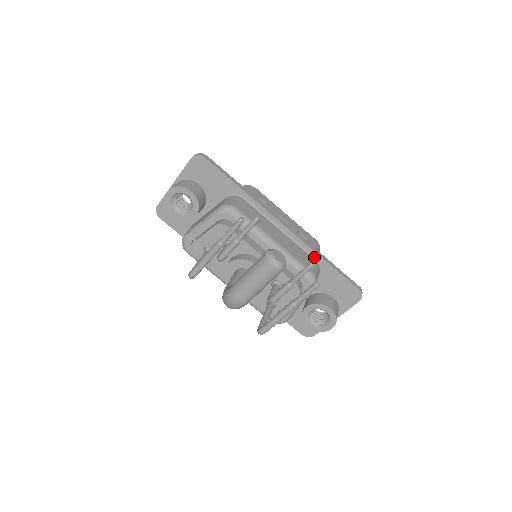
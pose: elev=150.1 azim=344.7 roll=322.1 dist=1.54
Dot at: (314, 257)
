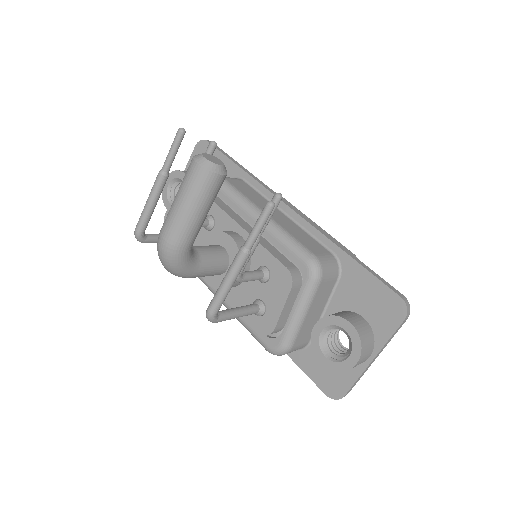
Dot at: (330, 249)
